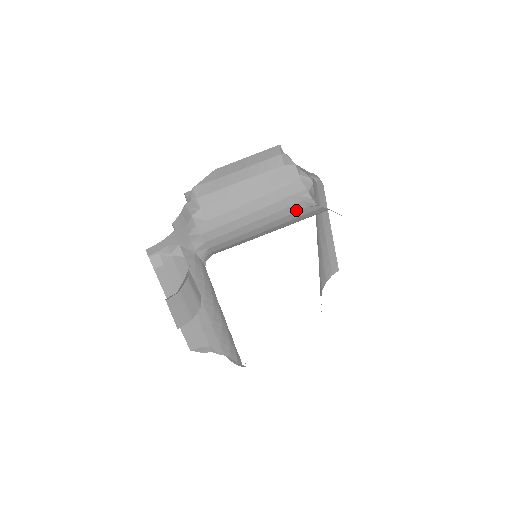
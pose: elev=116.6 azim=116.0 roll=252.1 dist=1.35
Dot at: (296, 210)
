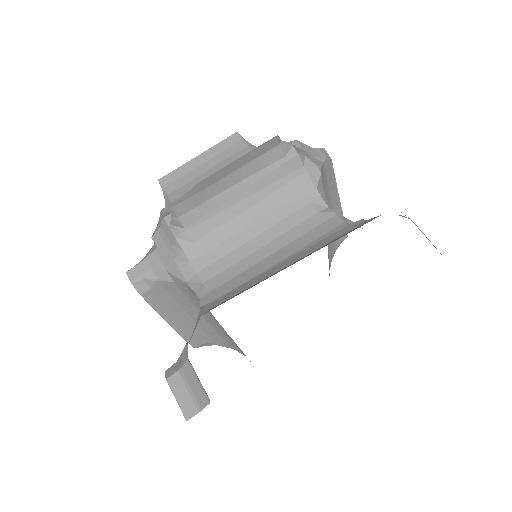
Dot at: (303, 218)
